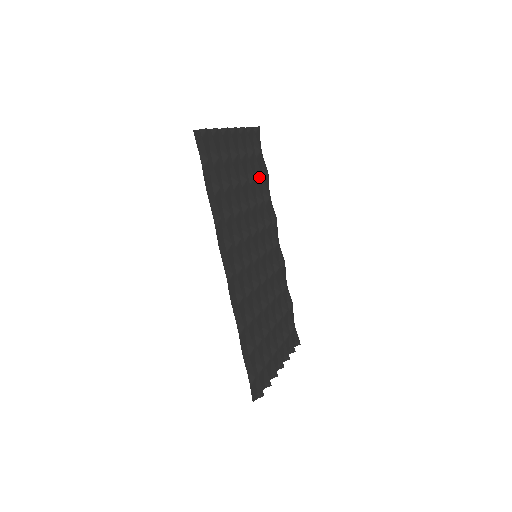
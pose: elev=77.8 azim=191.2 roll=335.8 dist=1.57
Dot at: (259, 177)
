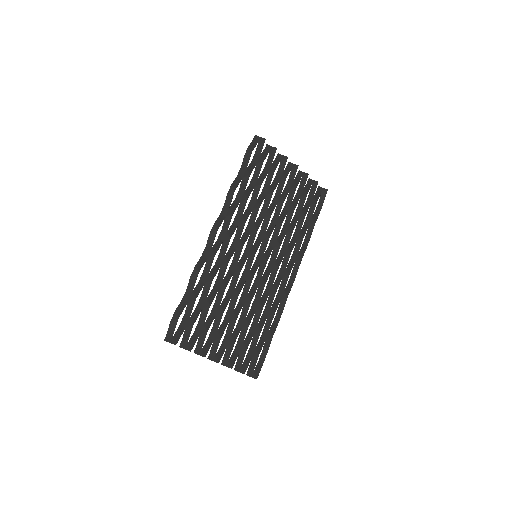
Dot at: (302, 216)
